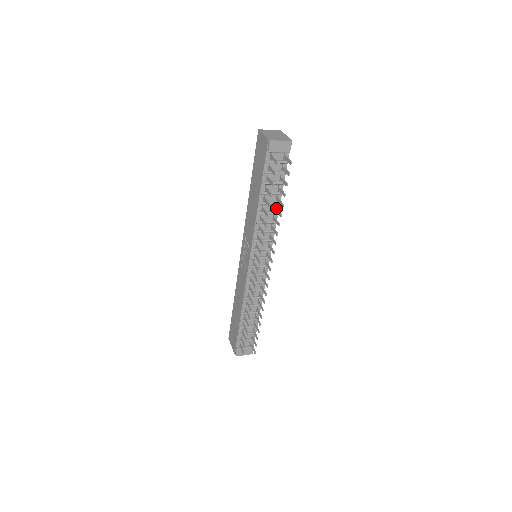
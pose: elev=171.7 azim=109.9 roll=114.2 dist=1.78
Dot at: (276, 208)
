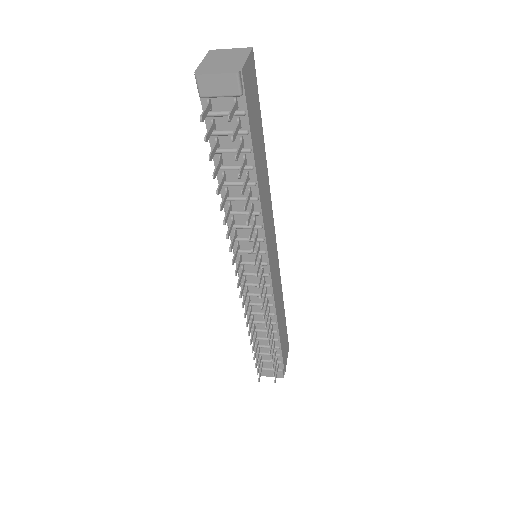
Dot at: occluded
